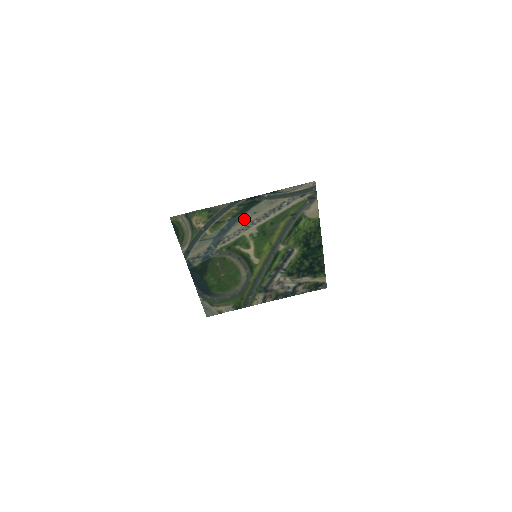
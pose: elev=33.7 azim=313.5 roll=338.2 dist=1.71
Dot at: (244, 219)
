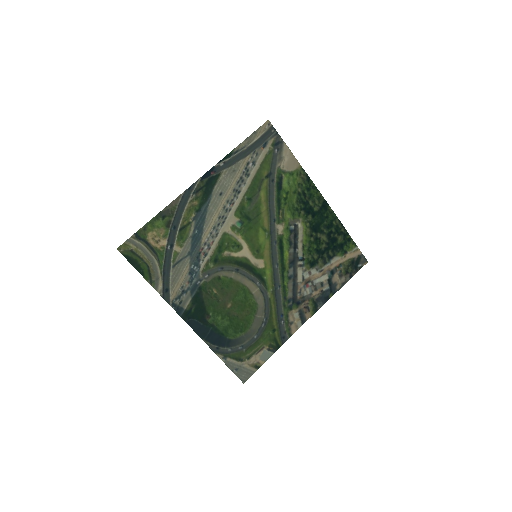
Dot at: (212, 209)
